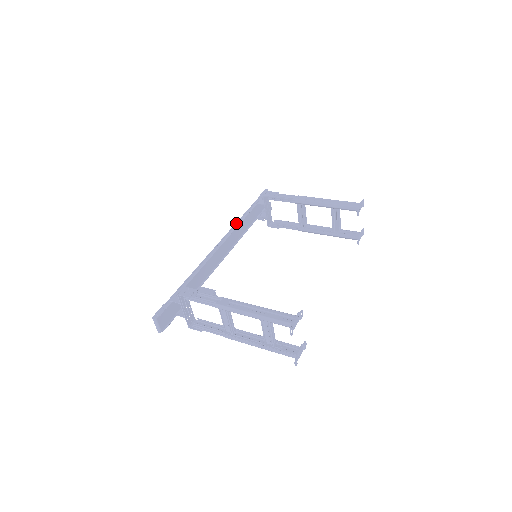
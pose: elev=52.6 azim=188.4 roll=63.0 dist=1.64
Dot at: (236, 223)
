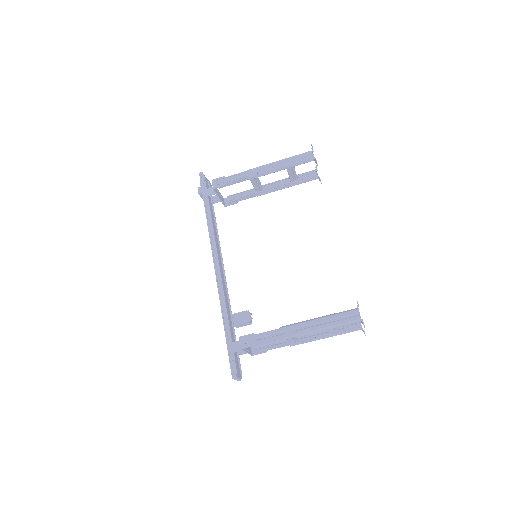
Dot at: (209, 232)
